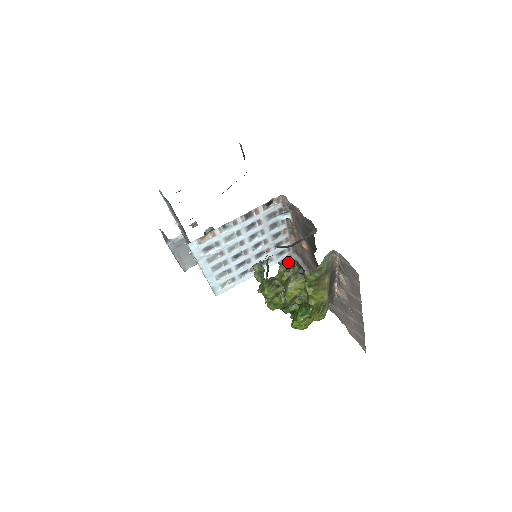
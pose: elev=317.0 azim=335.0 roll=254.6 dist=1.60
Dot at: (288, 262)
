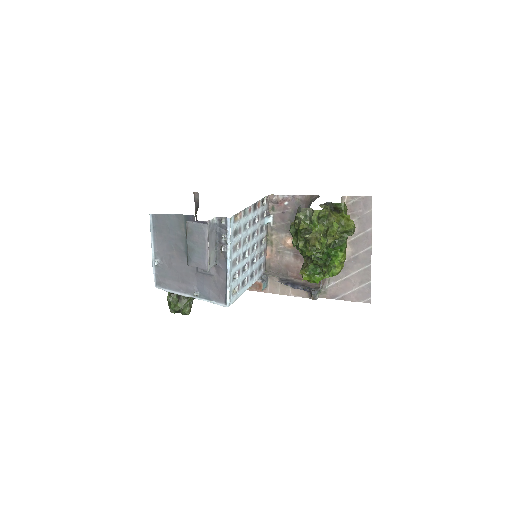
Dot at: (323, 204)
